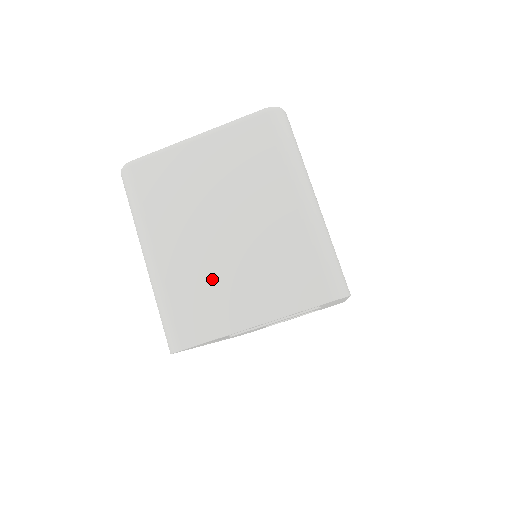
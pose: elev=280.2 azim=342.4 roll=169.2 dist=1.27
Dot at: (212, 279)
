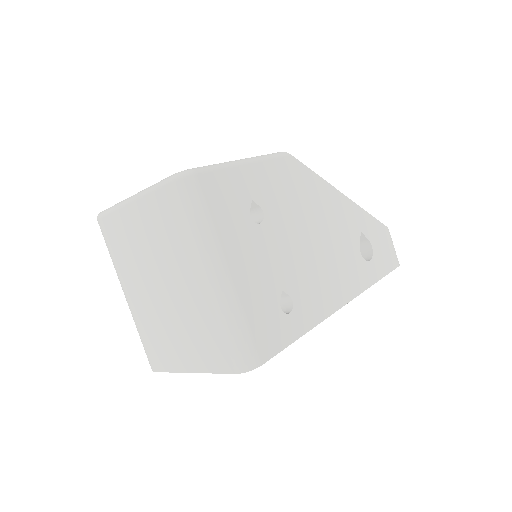
Dot at: (161, 327)
